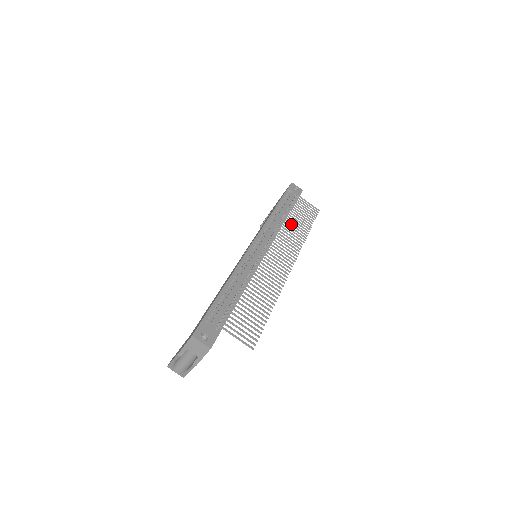
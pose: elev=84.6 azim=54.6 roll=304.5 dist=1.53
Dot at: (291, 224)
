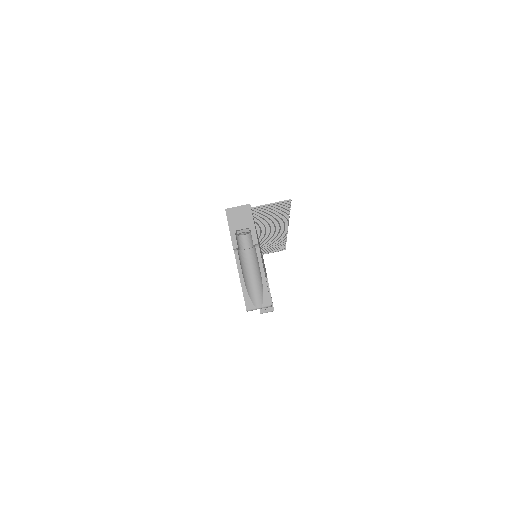
Dot at: (267, 245)
